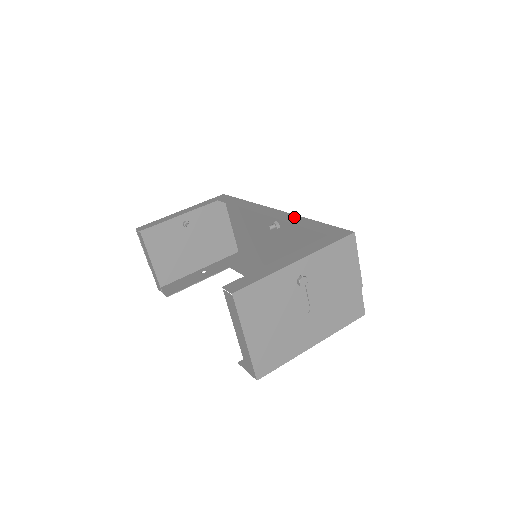
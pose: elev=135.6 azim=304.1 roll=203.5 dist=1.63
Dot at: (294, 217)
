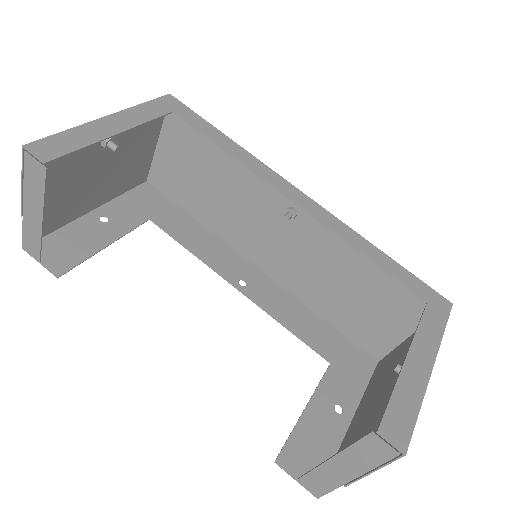
Dot at: (351, 233)
